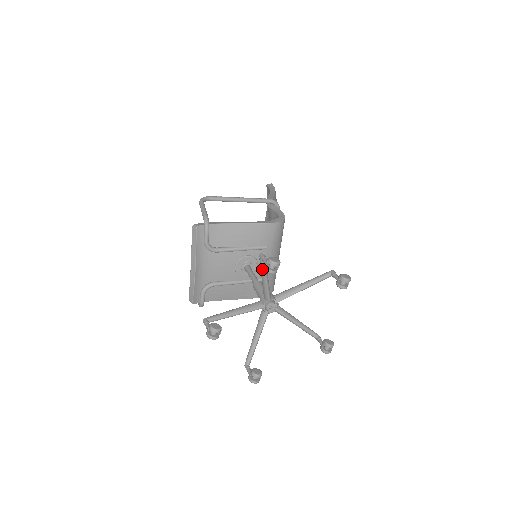
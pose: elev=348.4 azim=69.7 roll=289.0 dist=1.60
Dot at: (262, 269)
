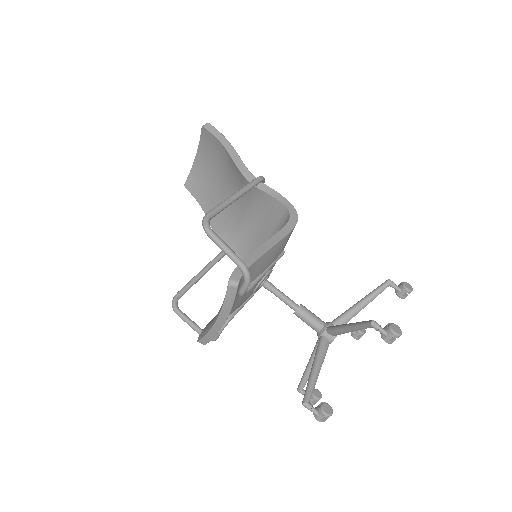
Dot at: occluded
